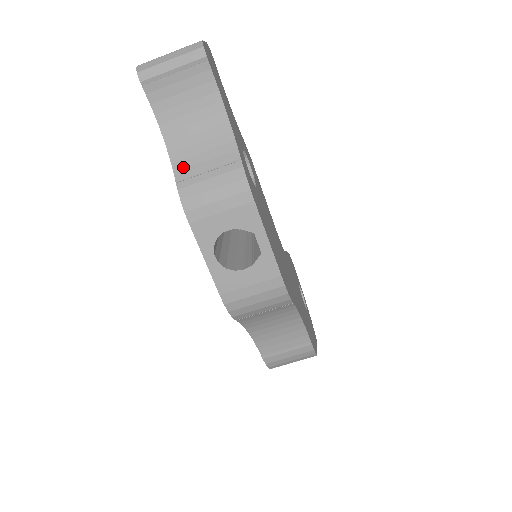
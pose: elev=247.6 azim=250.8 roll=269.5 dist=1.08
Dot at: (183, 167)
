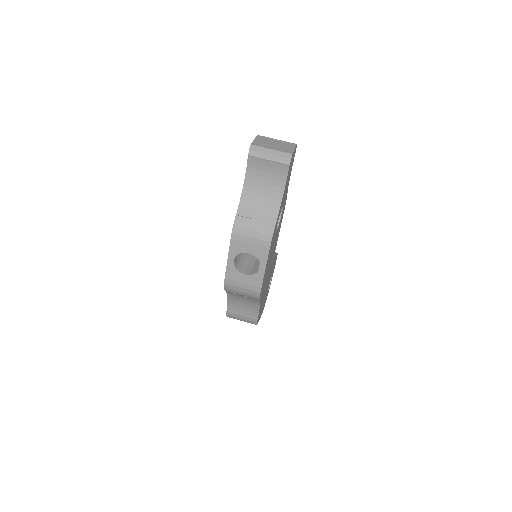
Dot at: (244, 208)
